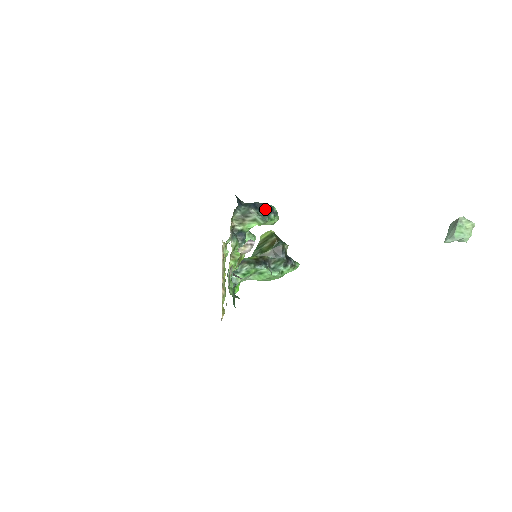
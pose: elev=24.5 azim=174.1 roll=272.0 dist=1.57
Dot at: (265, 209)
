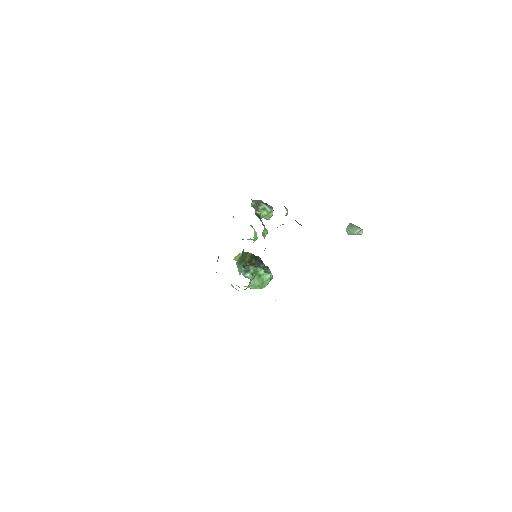
Dot at: occluded
